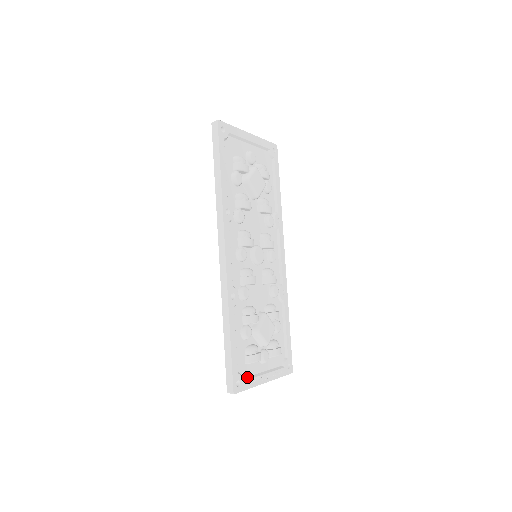
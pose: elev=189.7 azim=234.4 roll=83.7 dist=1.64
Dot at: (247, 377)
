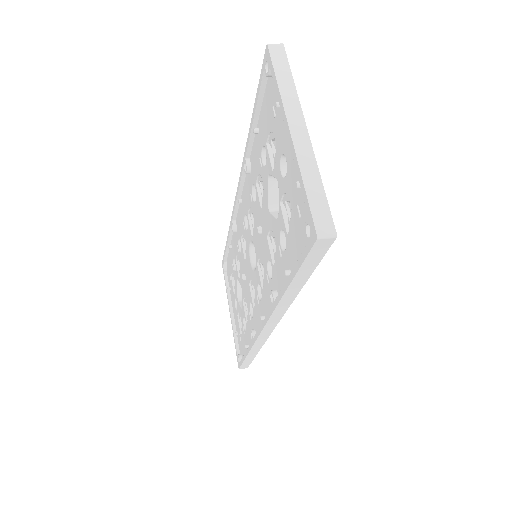
Dot at: occluded
